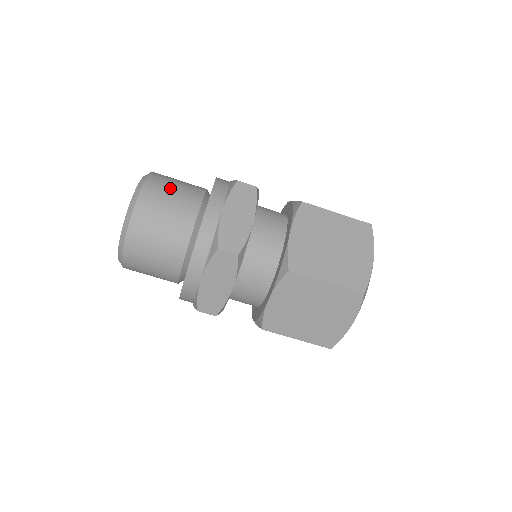
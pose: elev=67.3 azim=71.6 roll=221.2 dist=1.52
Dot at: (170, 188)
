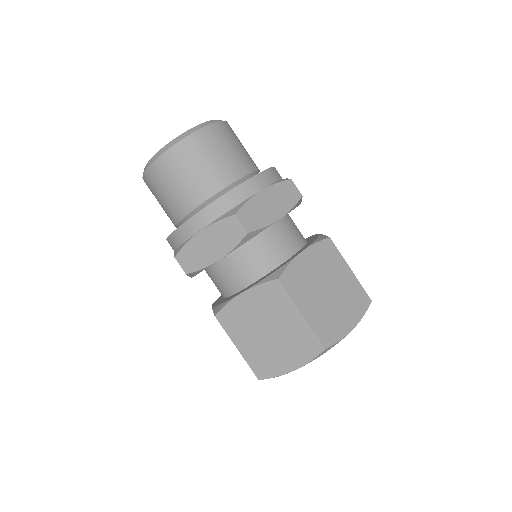
Dot at: occluded
